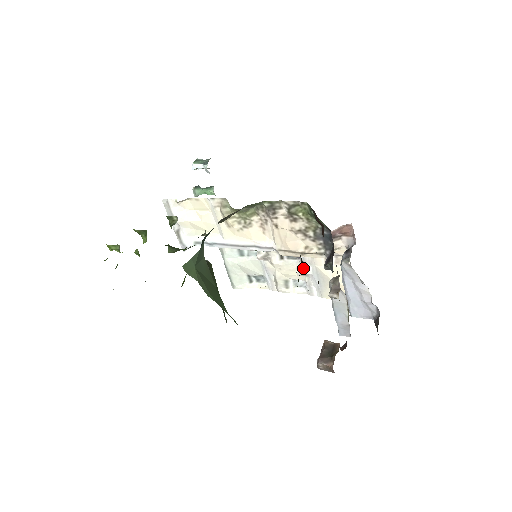
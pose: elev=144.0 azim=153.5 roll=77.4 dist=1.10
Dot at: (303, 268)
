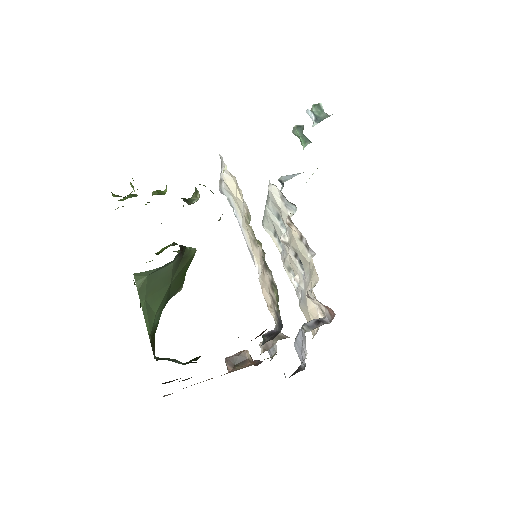
Dot at: (300, 280)
